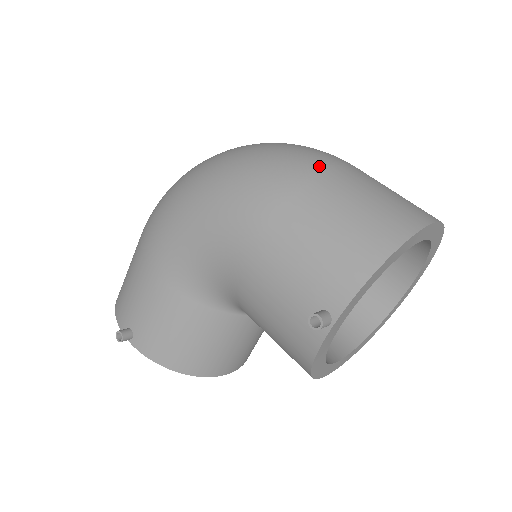
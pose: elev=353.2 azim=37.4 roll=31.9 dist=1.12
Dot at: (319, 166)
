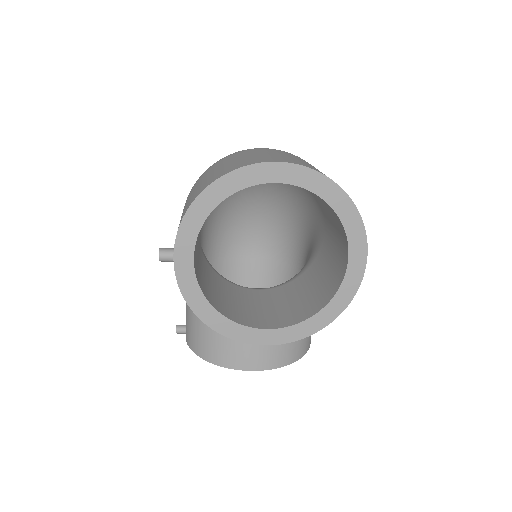
Dot at: (231, 154)
